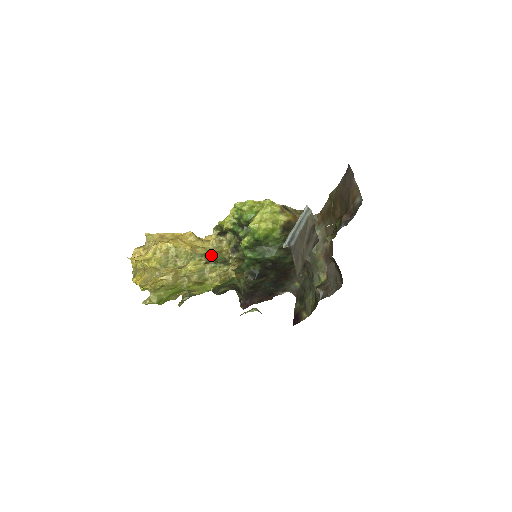
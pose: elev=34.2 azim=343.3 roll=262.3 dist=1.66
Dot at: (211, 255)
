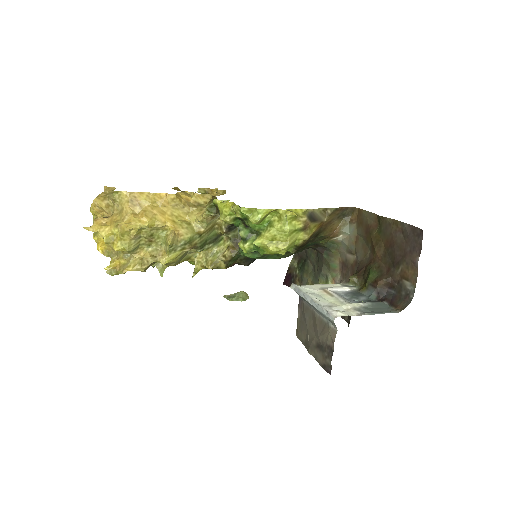
Dot at: (198, 238)
